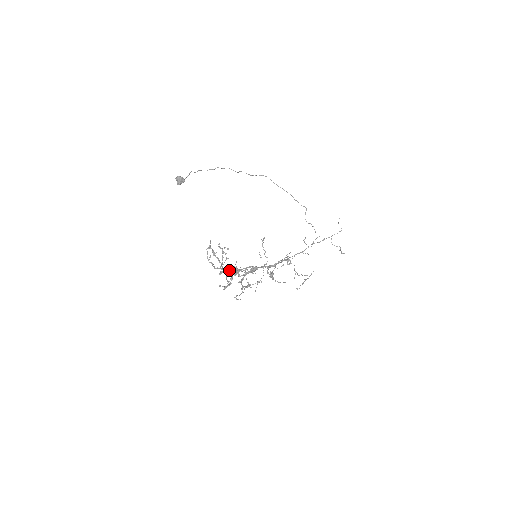
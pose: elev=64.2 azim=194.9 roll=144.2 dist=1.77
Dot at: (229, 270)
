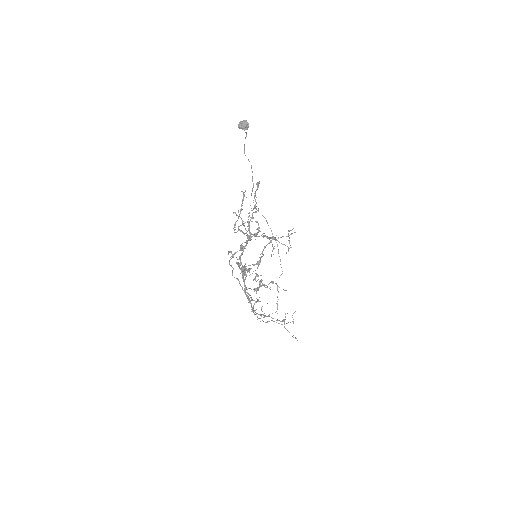
Dot at: (246, 233)
